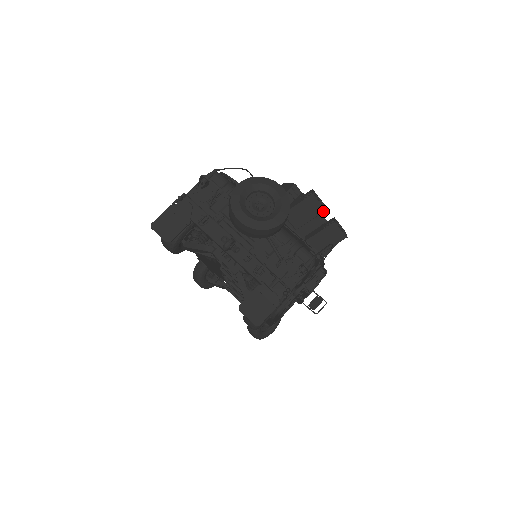
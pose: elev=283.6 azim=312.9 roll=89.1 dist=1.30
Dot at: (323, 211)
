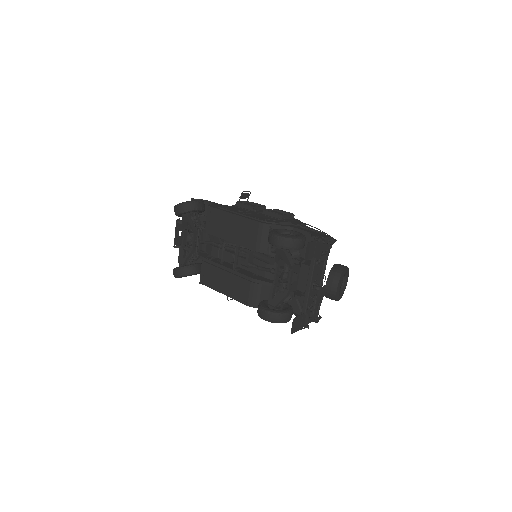
Dot at: occluded
